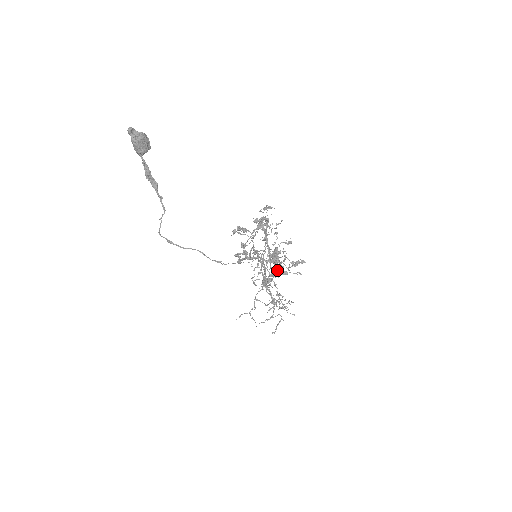
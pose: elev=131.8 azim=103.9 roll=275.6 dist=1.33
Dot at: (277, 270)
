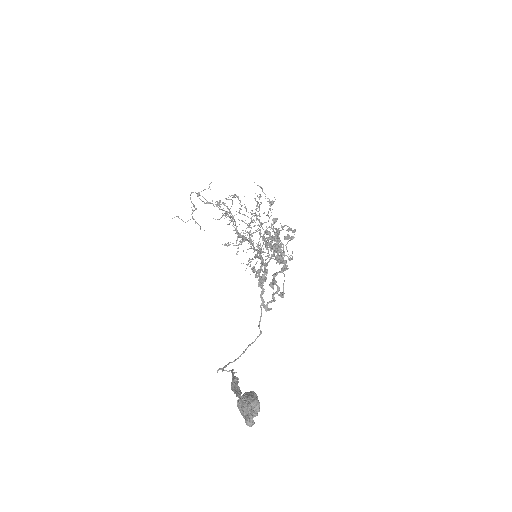
Dot at: (279, 264)
